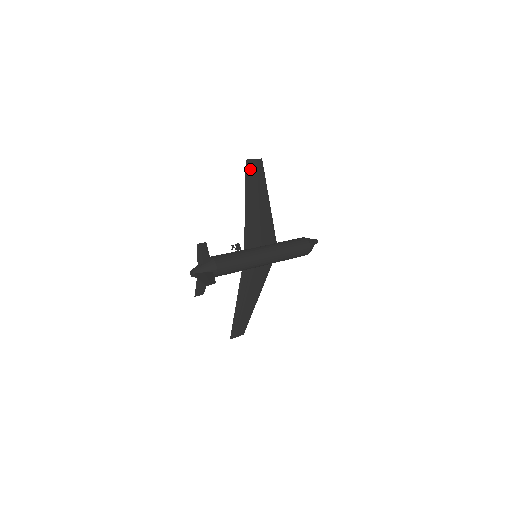
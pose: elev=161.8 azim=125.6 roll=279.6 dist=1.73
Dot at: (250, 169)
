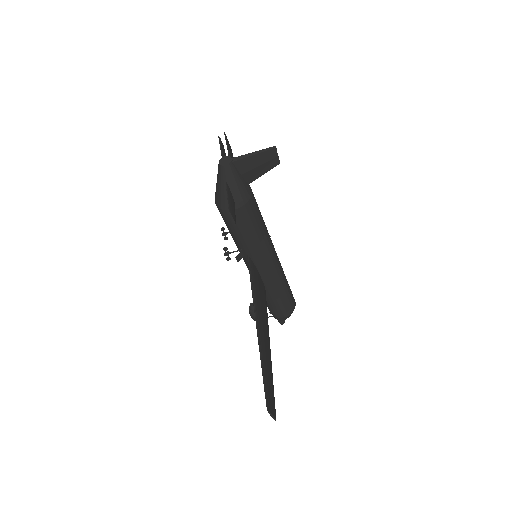
Dot at: (228, 145)
